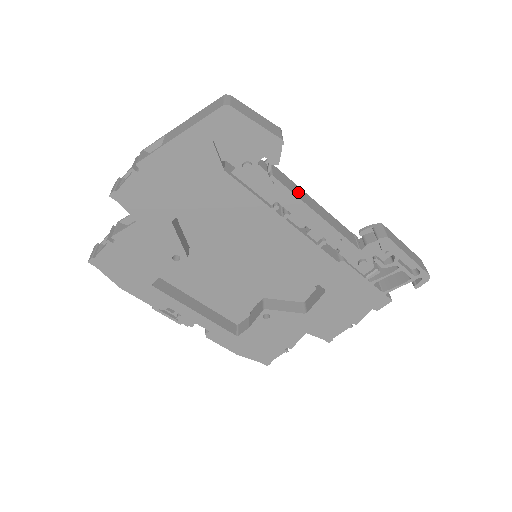
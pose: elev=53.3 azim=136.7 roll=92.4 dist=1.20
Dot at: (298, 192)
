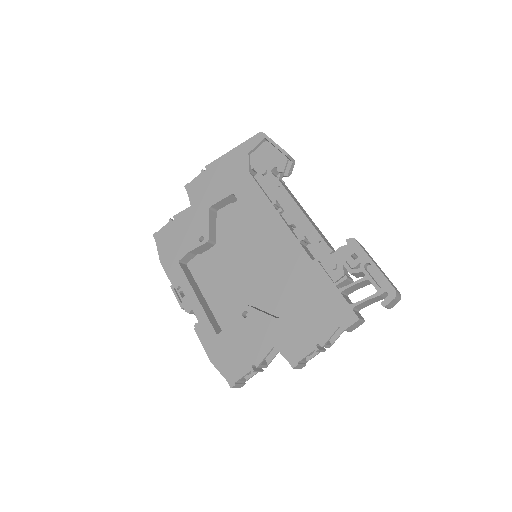
Dot at: (294, 199)
